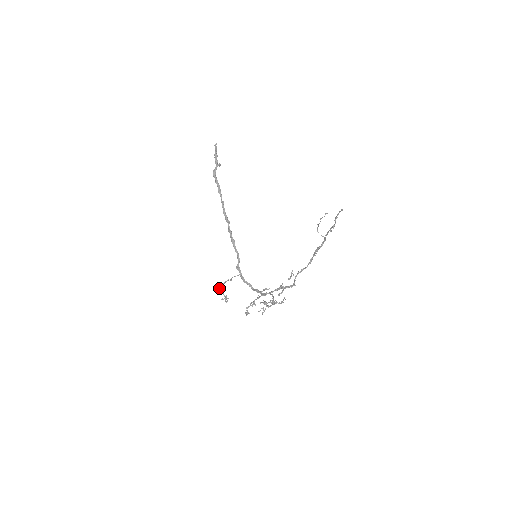
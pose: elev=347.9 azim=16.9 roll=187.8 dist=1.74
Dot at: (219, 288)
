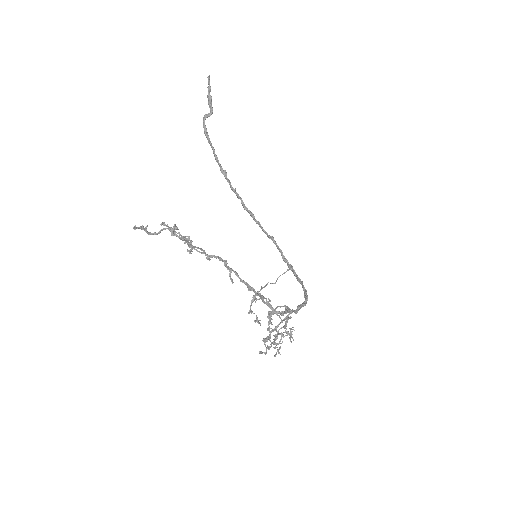
Dot at: occluded
